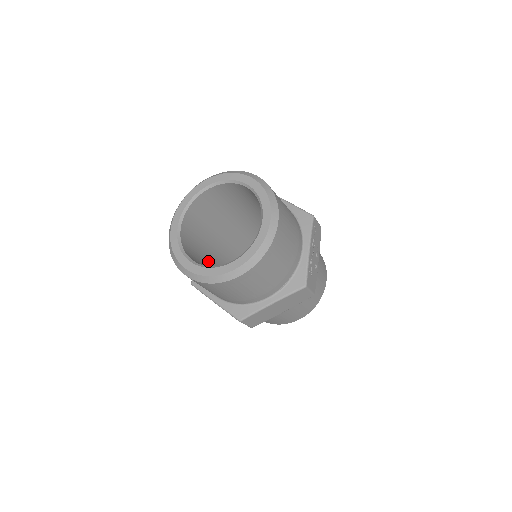
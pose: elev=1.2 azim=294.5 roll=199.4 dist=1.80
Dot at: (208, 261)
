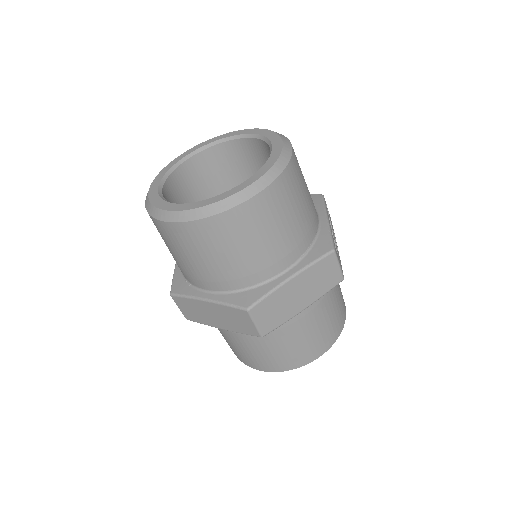
Dot at: occluded
